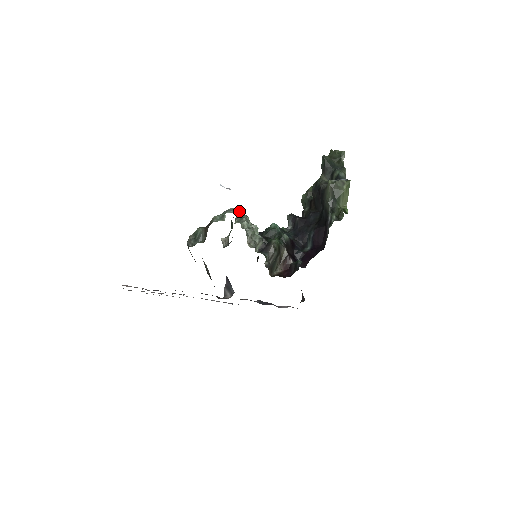
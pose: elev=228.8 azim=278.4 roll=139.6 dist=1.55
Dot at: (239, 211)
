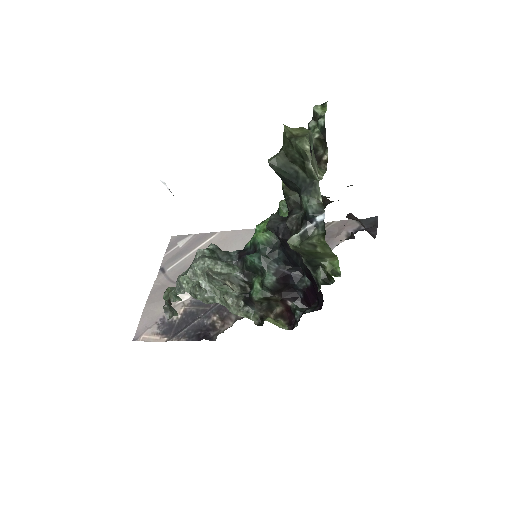
Dot at: (194, 270)
